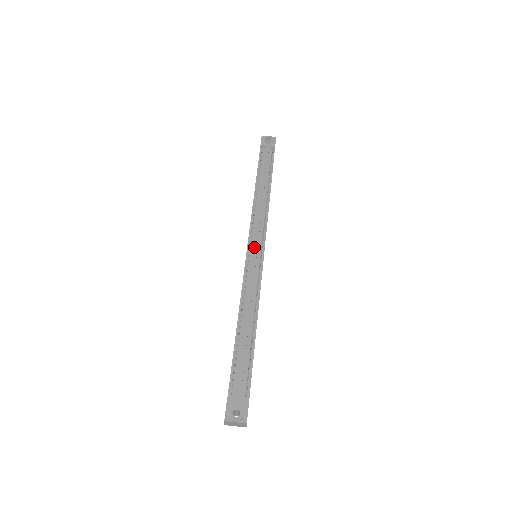
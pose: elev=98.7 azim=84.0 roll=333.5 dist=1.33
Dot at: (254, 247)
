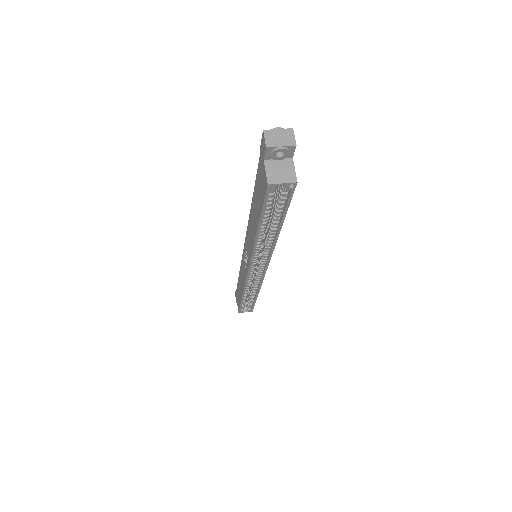
Dot at: occluded
